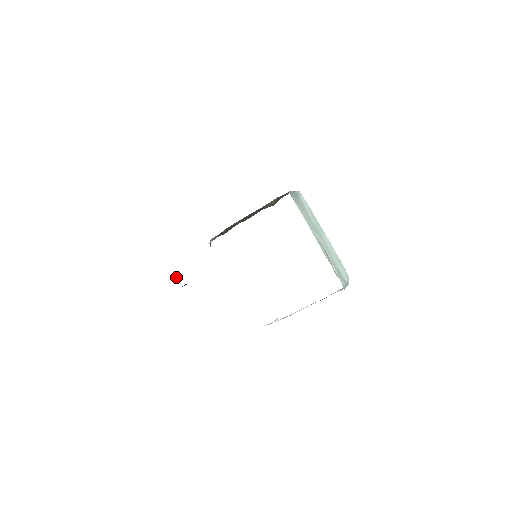
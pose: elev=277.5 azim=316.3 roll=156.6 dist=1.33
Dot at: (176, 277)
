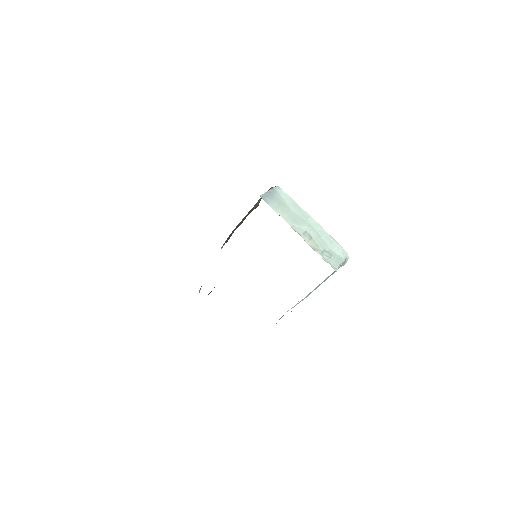
Dot at: (200, 288)
